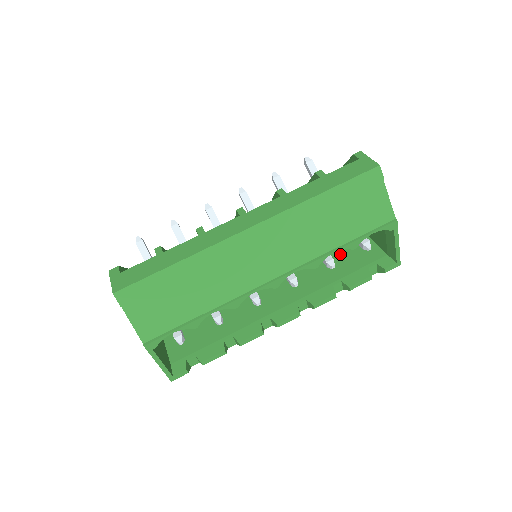
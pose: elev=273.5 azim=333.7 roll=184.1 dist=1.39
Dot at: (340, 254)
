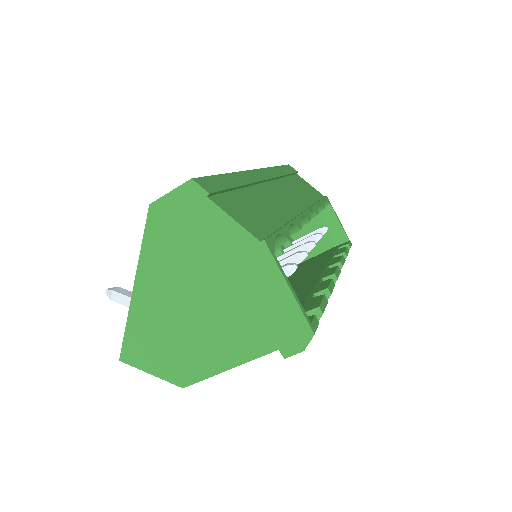
Dot at: (307, 265)
